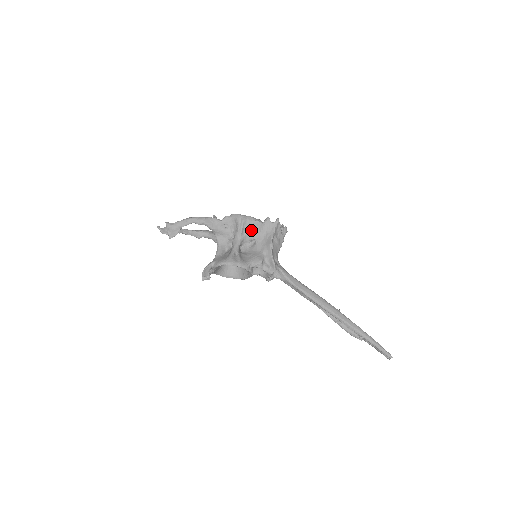
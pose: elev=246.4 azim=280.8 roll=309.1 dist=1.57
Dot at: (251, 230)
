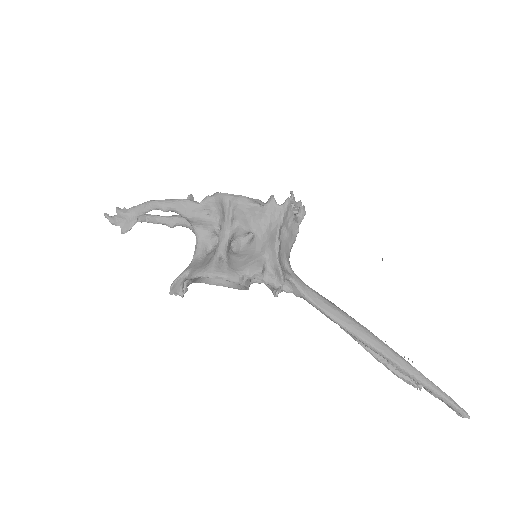
Dot at: (246, 218)
